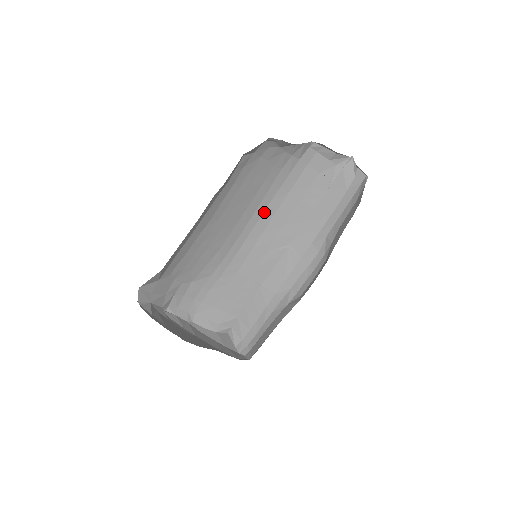
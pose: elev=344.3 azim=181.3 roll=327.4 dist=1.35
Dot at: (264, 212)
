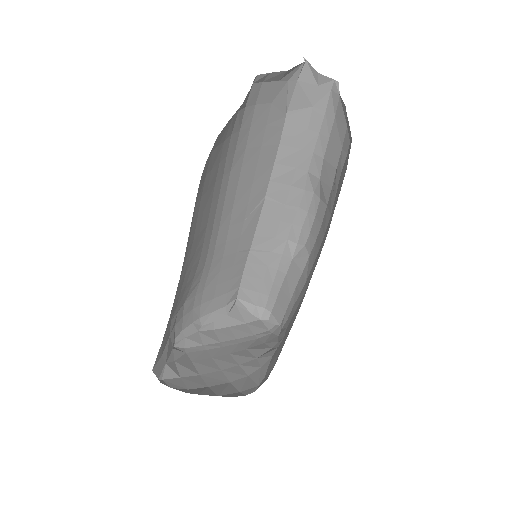
Dot at: (227, 189)
